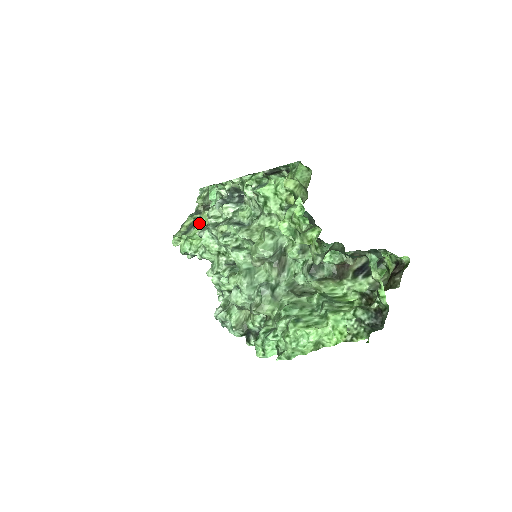
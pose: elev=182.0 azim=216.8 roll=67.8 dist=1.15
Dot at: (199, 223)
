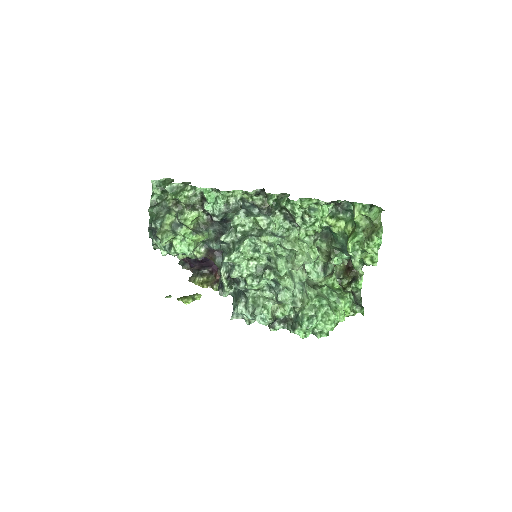
Dot at: (180, 221)
